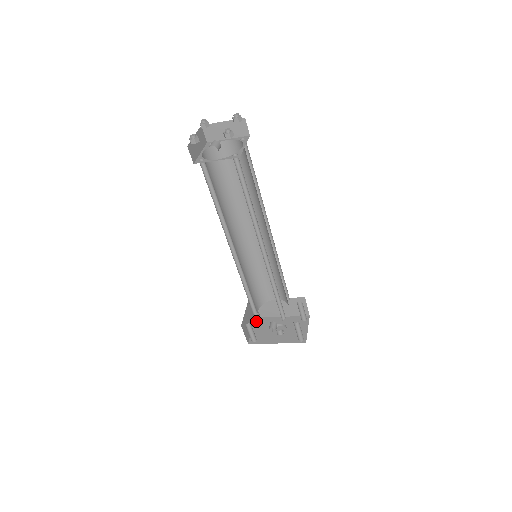
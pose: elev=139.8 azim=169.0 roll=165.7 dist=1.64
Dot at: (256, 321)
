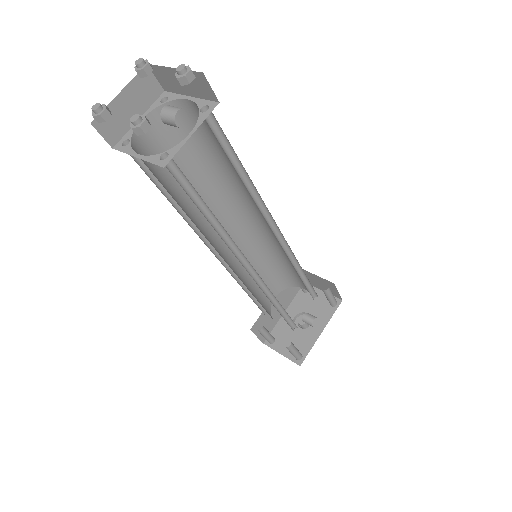
Dot at: (270, 344)
